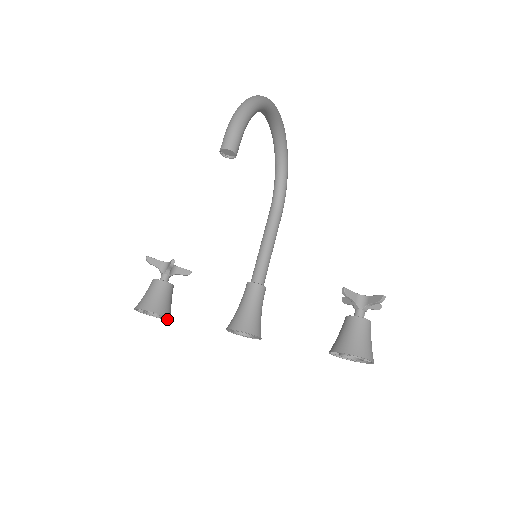
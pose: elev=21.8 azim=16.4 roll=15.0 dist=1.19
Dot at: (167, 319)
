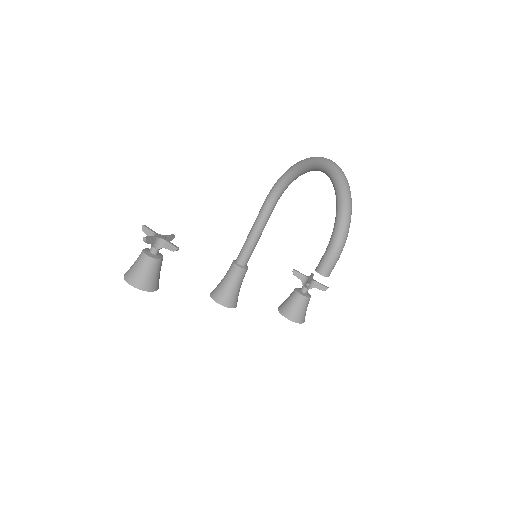
Dot at: occluded
